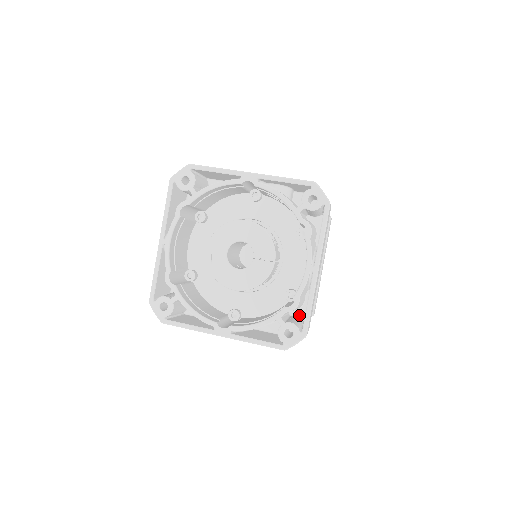
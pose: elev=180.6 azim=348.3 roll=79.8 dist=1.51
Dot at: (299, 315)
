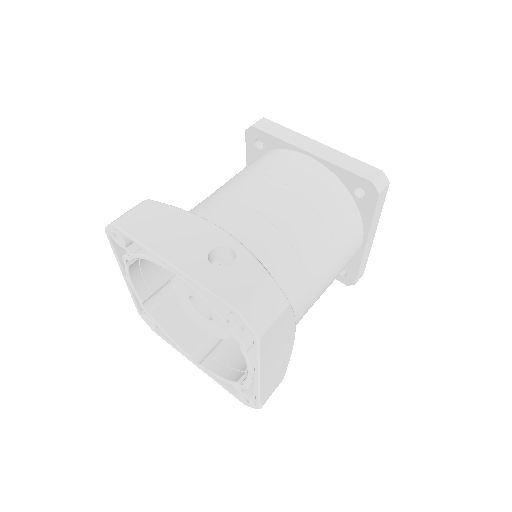
Dot at: occluded
